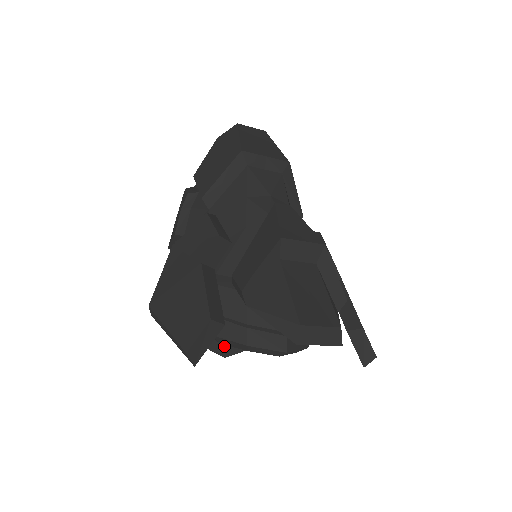
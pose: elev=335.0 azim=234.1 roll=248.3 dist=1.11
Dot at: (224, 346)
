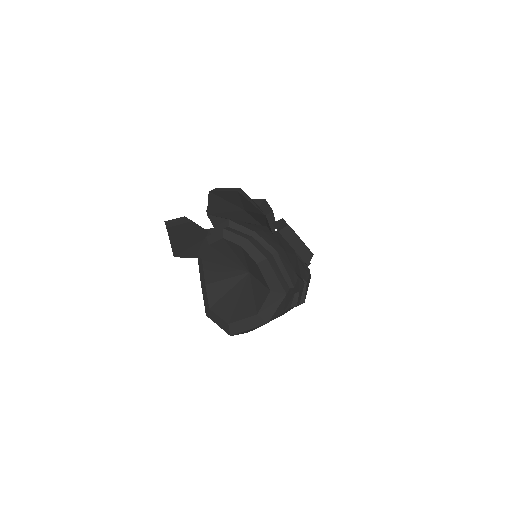
Dot at: (229, 314)
